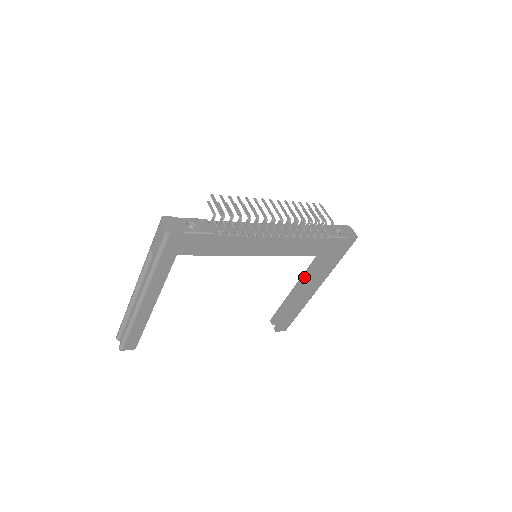
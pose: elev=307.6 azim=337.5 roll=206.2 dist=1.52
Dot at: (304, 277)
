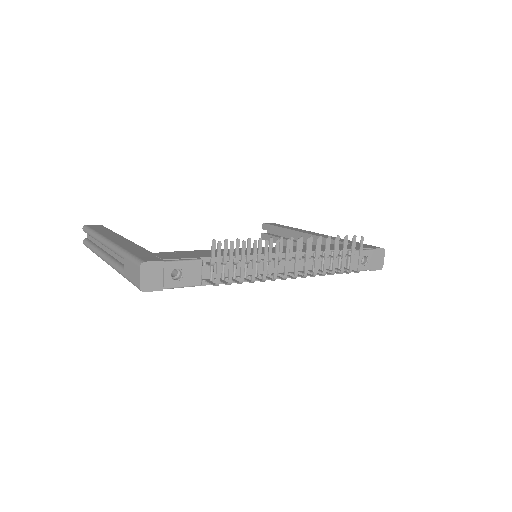
Dot at: occluded
